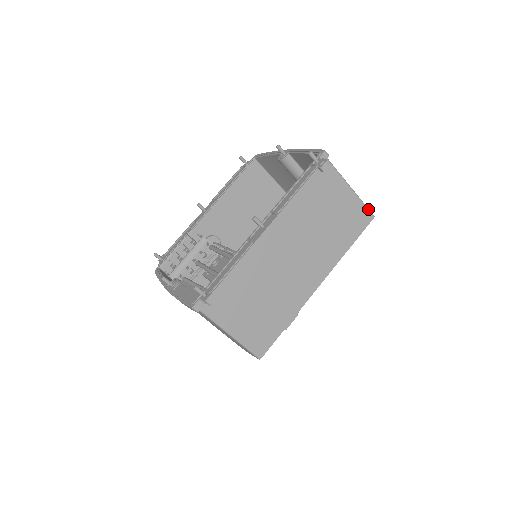
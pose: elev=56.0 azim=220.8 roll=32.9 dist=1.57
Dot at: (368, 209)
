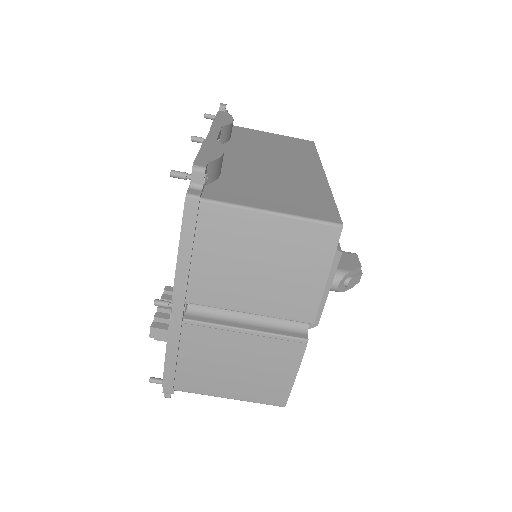
Dot at: (301, 139)
